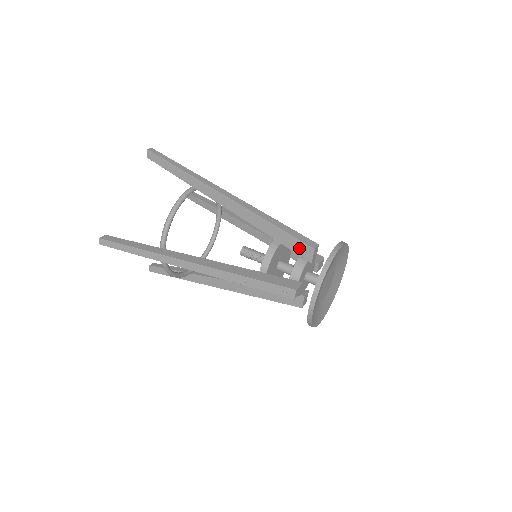
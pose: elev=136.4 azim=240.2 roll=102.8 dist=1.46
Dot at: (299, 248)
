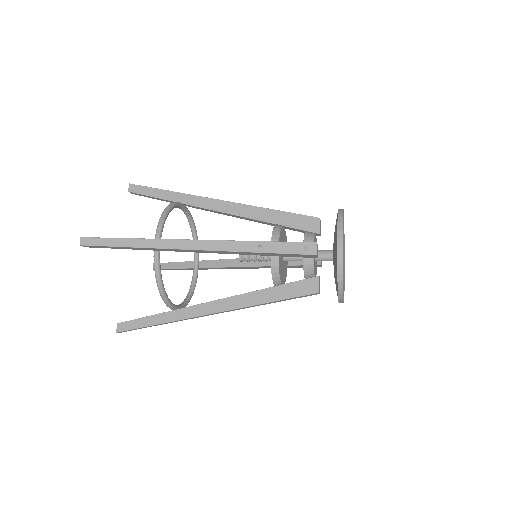
Dot at: (304, 223)
